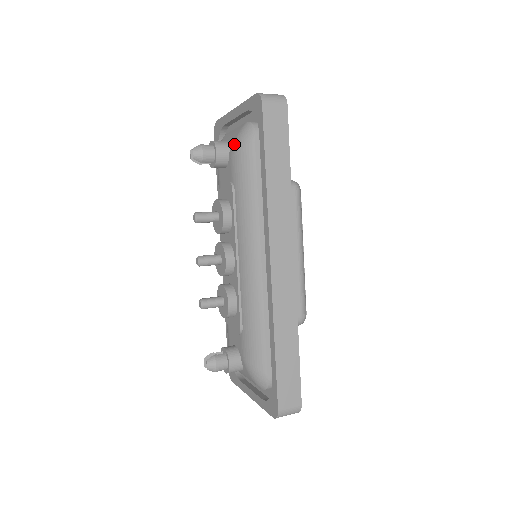
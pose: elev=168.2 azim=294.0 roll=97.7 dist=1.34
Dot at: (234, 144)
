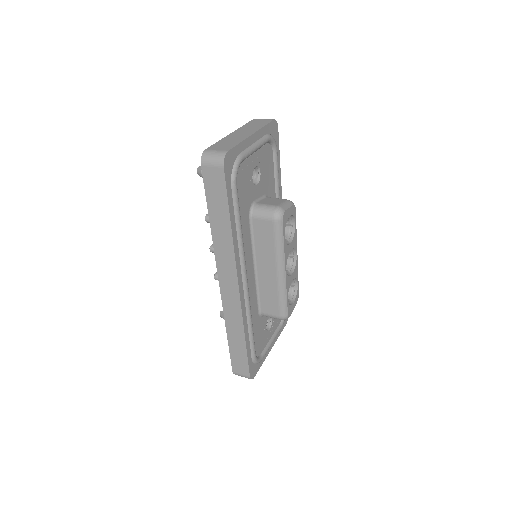
Dot at: occluded
